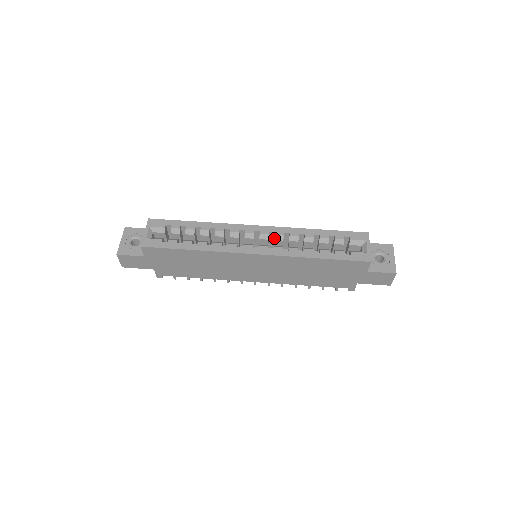
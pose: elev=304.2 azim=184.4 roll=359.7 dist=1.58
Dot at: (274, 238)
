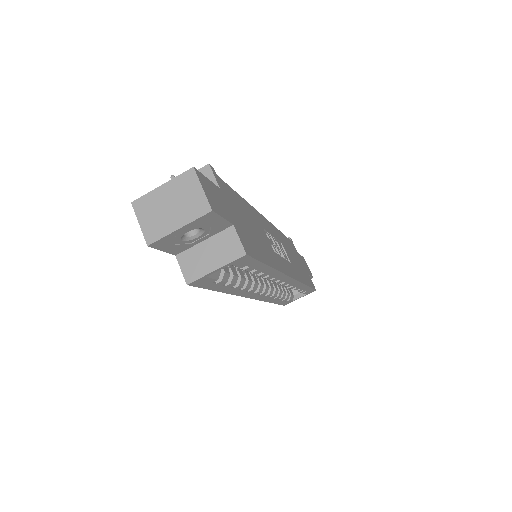
Dot at: occluded
